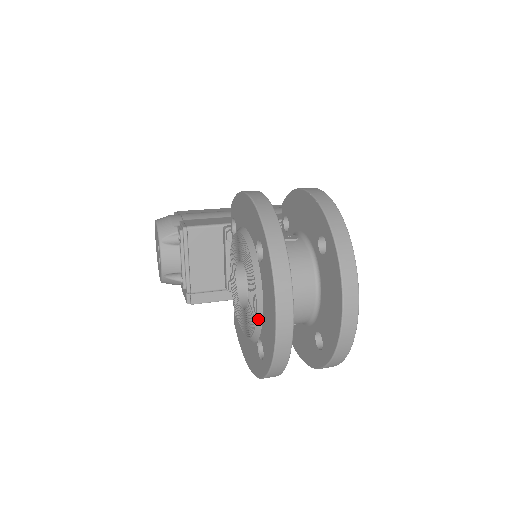
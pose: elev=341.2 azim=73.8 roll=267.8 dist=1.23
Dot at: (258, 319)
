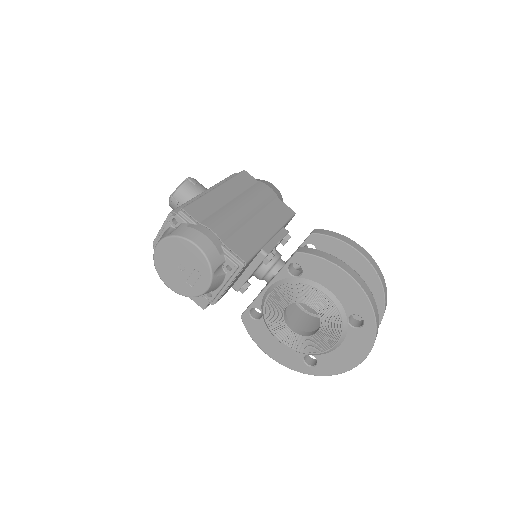
Dot at: (327, 352)
